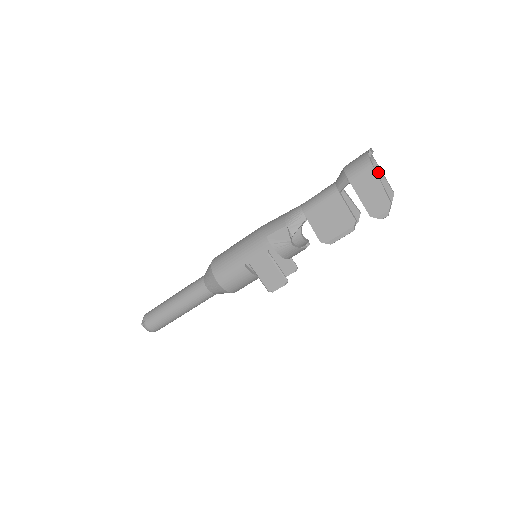
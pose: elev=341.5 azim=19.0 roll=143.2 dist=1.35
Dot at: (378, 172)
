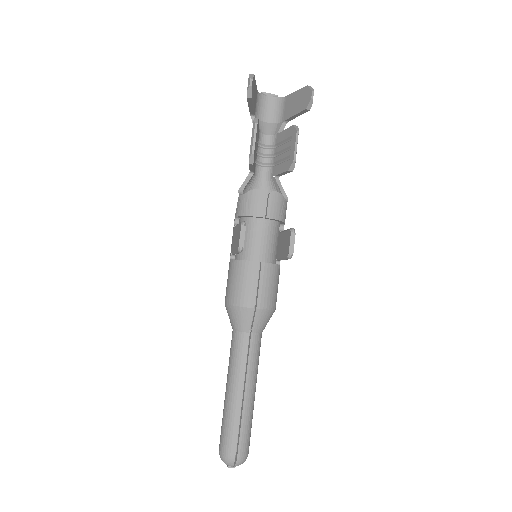
Dot at: (291, 97)
